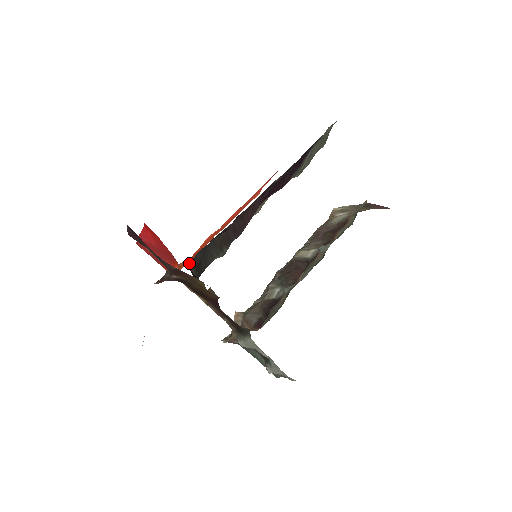
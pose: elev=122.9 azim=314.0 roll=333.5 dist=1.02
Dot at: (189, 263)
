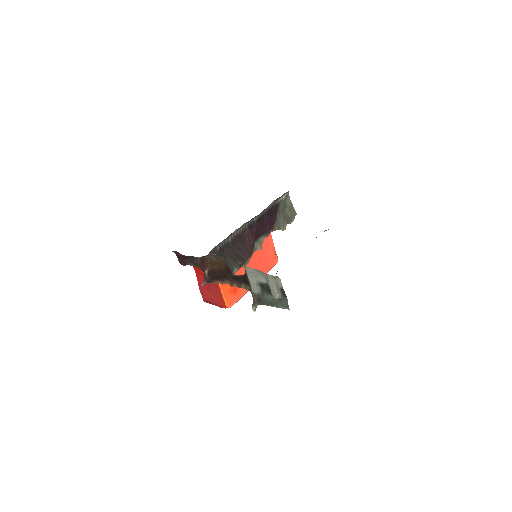
Dot at: occluded
